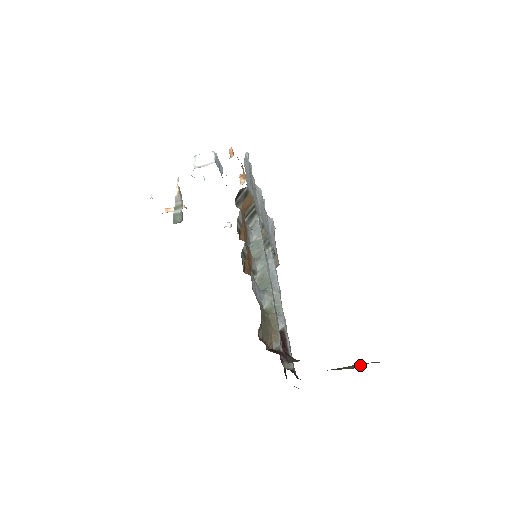
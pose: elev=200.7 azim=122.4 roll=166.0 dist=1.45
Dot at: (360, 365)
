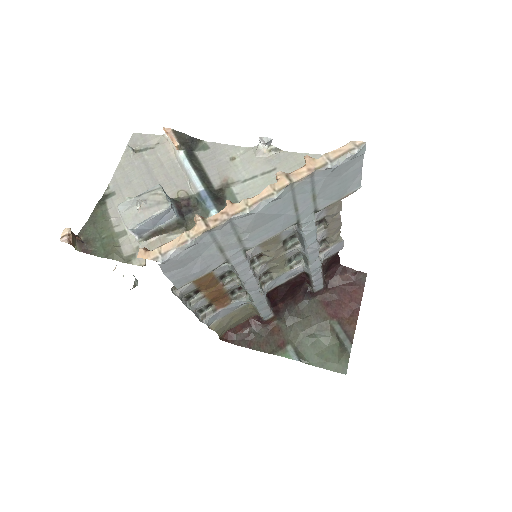
Dot at: (342, 349)
